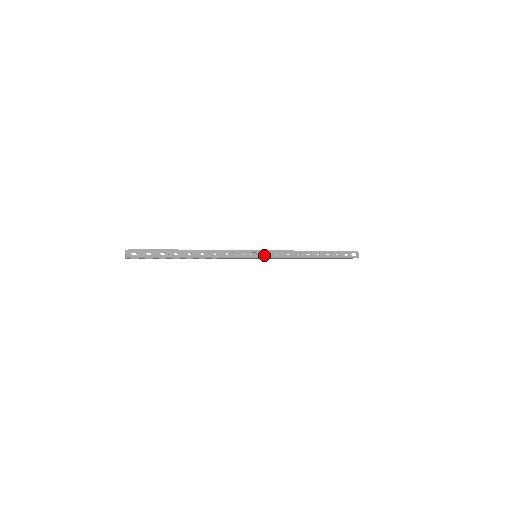
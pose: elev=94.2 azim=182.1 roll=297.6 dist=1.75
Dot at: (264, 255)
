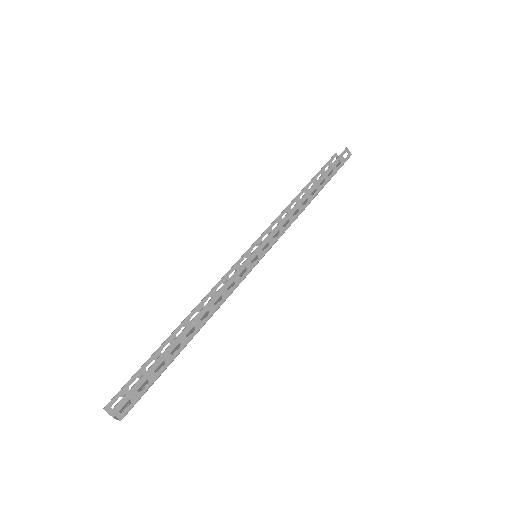
Dot at: (266, 248)
